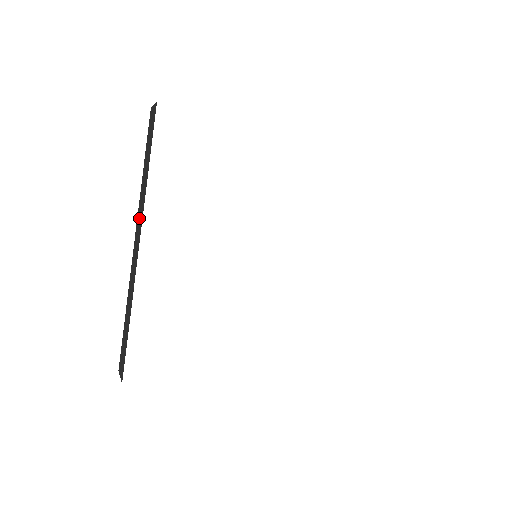
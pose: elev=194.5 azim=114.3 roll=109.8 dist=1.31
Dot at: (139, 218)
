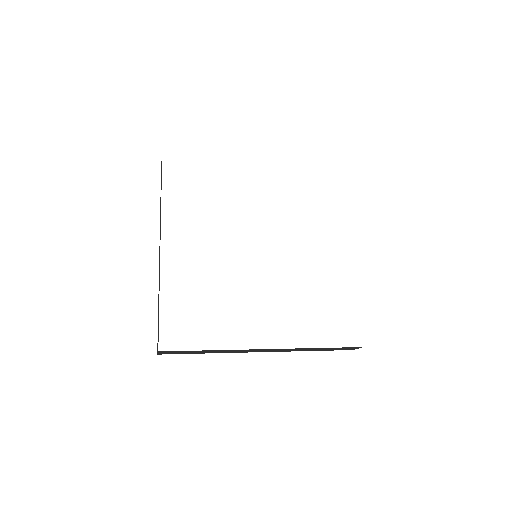
Dot at: occluded
